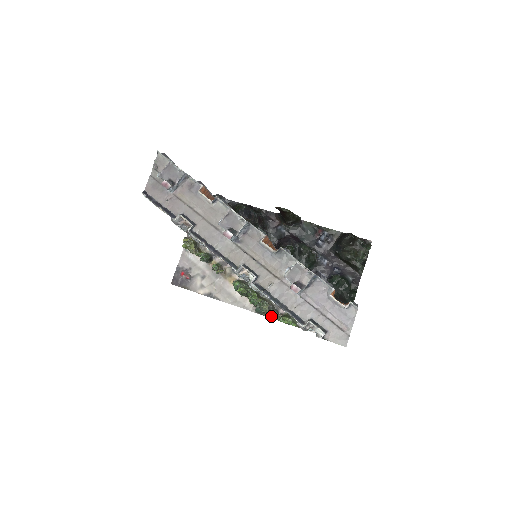
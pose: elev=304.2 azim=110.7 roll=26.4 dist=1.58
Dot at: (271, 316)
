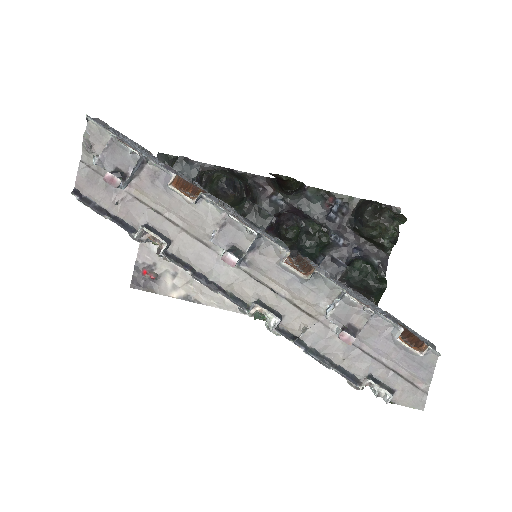
Dot at: occluded
